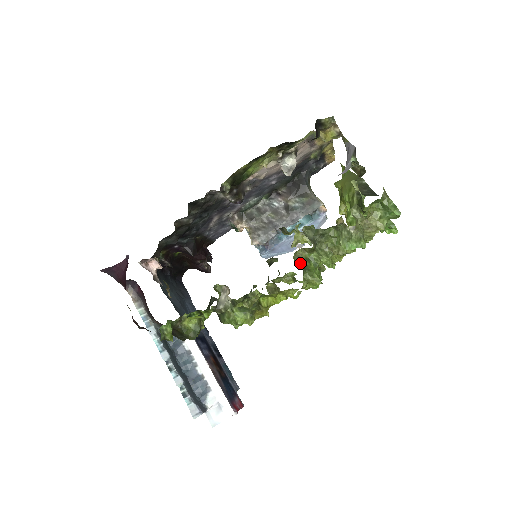
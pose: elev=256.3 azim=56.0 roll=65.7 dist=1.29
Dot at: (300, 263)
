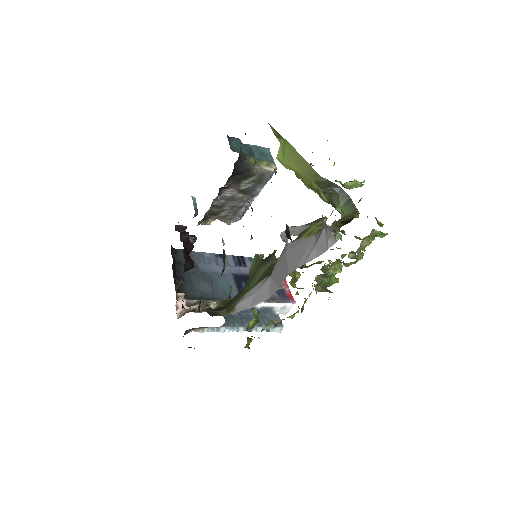
Dot at: (321, 288)
